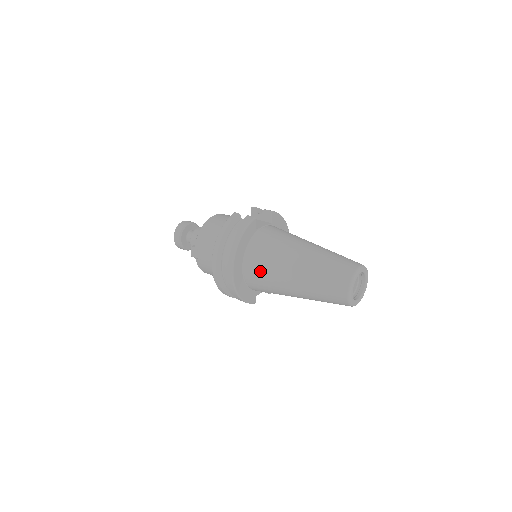
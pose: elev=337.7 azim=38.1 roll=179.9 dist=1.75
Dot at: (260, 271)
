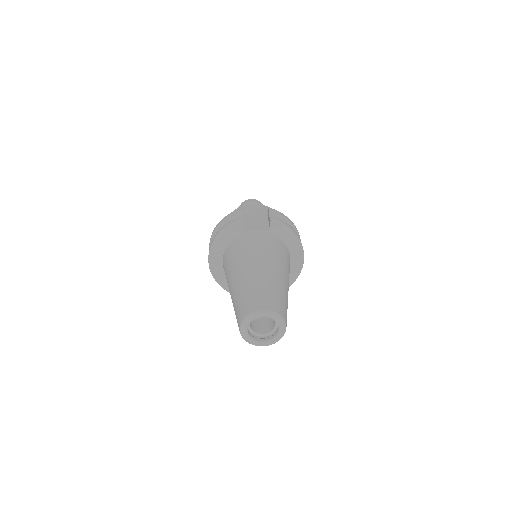
Dot at: (225, 270)
